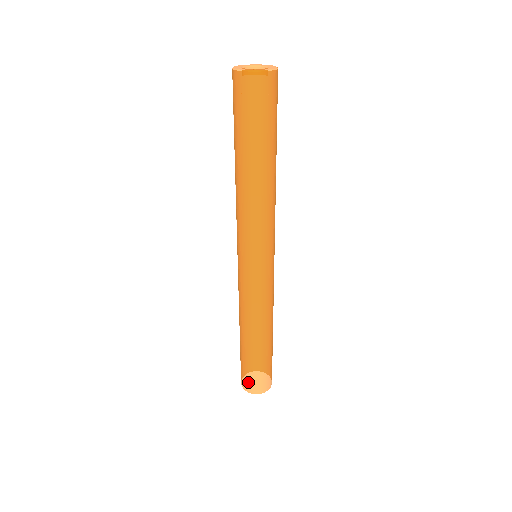
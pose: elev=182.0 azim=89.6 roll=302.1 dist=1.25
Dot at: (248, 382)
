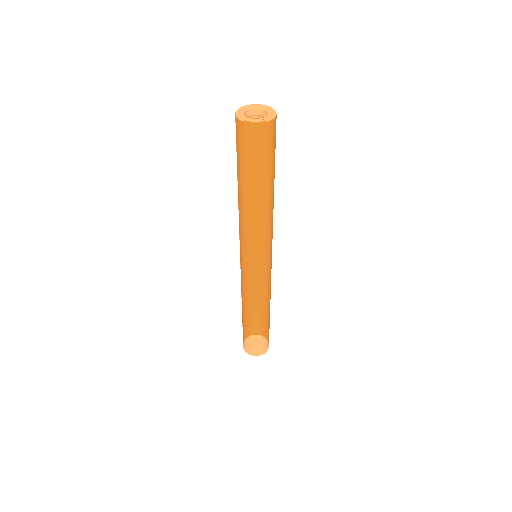
Dot at: (251, 348)
